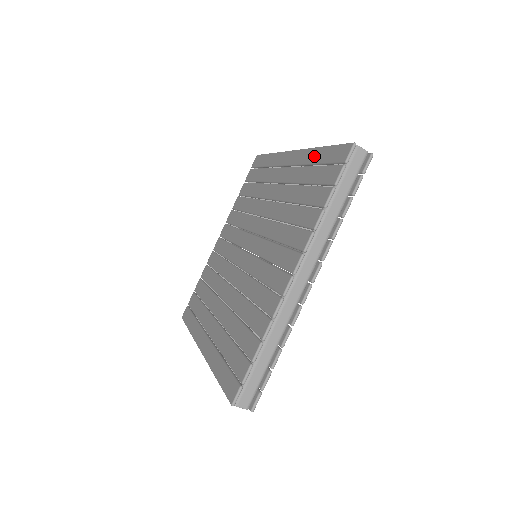
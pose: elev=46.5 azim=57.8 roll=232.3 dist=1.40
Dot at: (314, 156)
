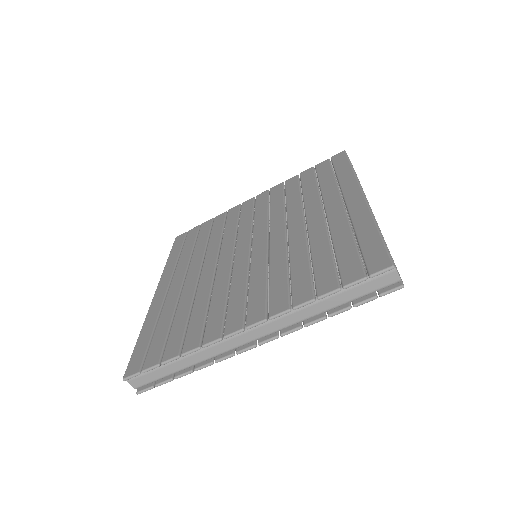
Dot at: (364, 227)
